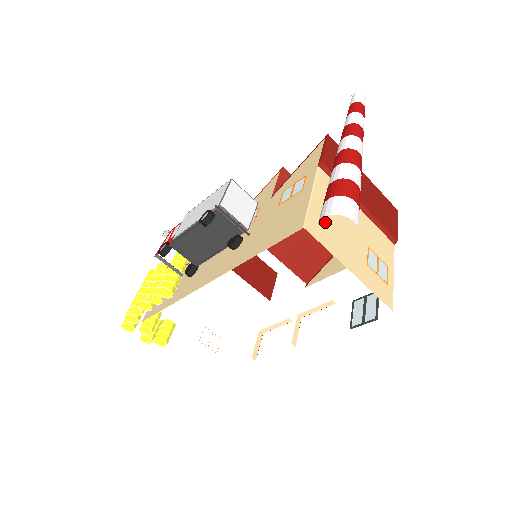
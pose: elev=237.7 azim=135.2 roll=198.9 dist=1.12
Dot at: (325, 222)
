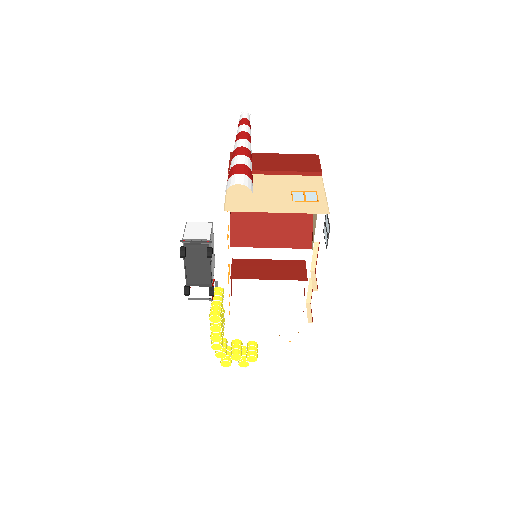
Dot at: (243, 199)
